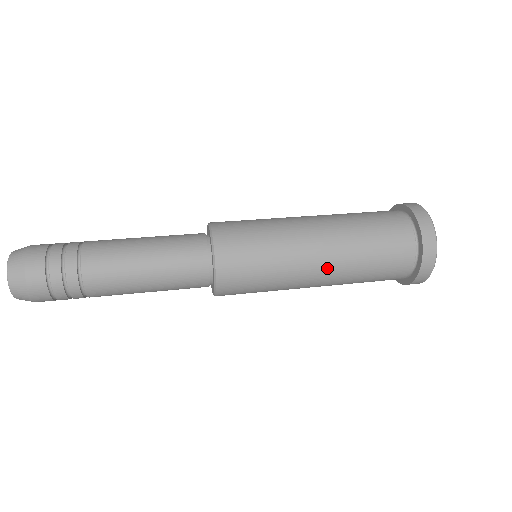
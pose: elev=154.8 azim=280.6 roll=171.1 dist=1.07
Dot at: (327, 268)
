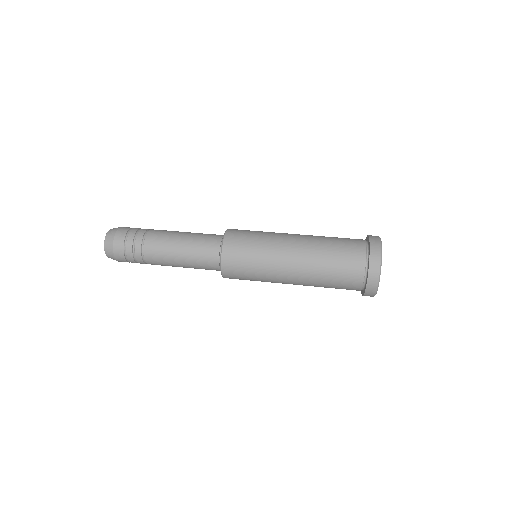
Dot at: (296, 280)
